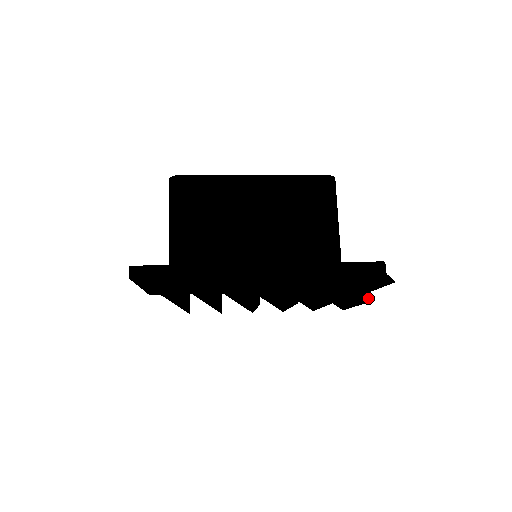
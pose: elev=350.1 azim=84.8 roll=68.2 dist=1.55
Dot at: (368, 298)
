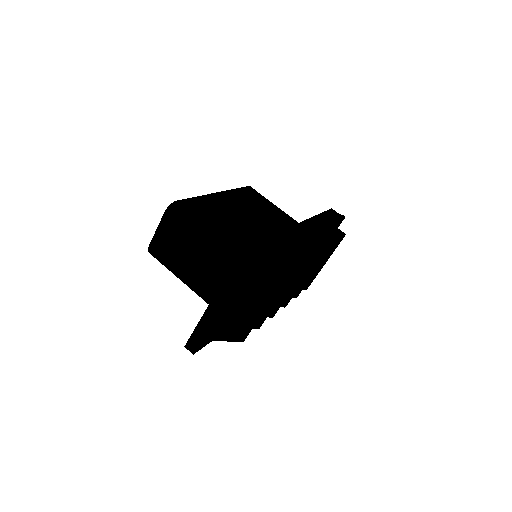
Dot at: (343, 233)
